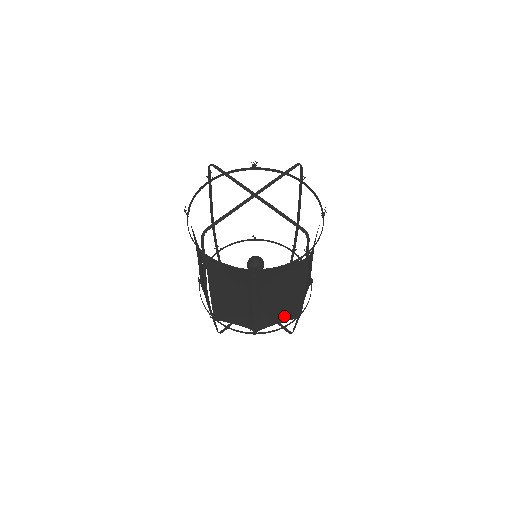
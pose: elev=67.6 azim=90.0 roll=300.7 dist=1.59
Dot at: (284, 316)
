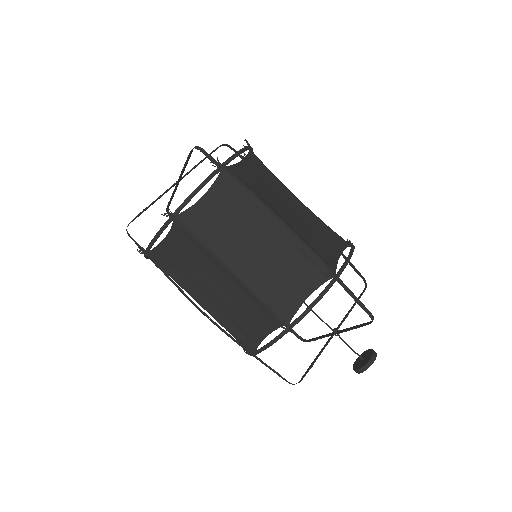
Dot at: (303, 279)
